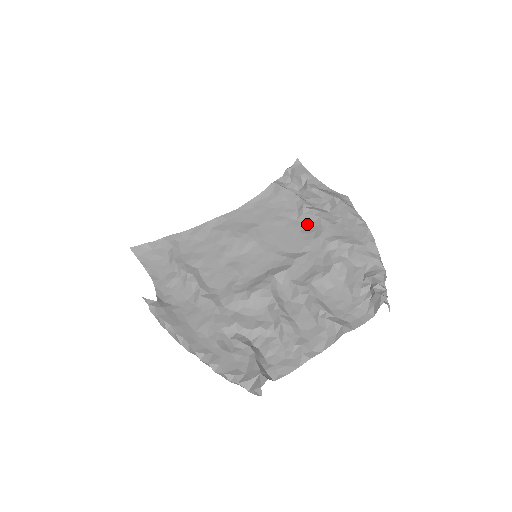
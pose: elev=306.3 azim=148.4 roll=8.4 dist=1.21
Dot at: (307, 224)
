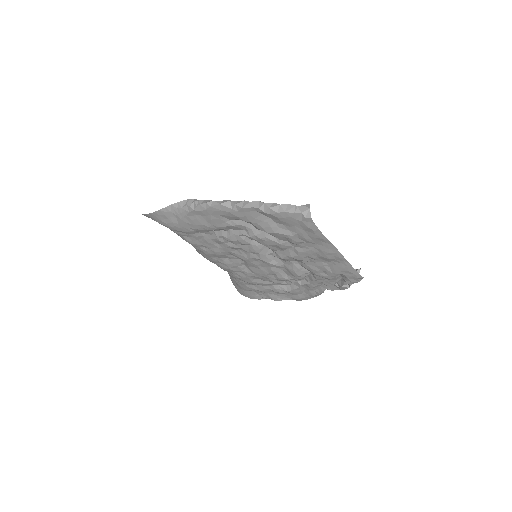
Dot at: occluded
